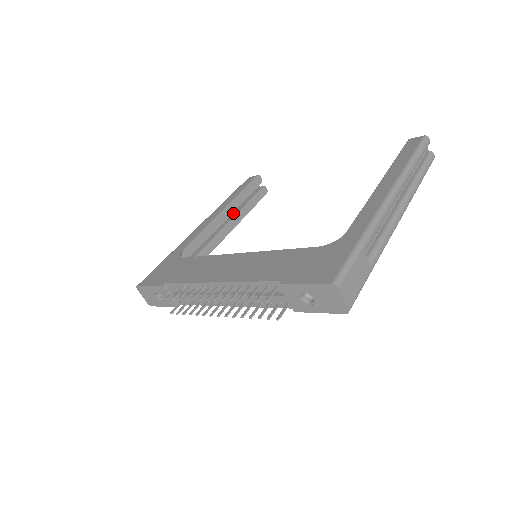
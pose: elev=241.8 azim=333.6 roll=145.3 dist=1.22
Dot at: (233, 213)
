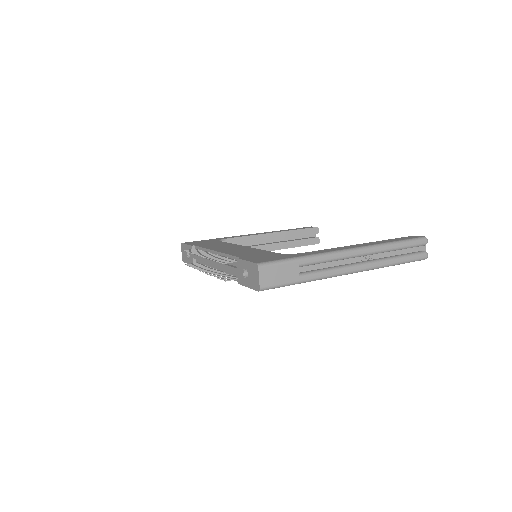
Dot at: (281, 241)
